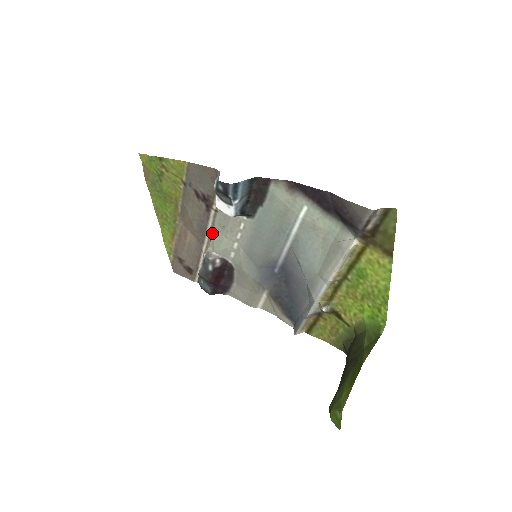
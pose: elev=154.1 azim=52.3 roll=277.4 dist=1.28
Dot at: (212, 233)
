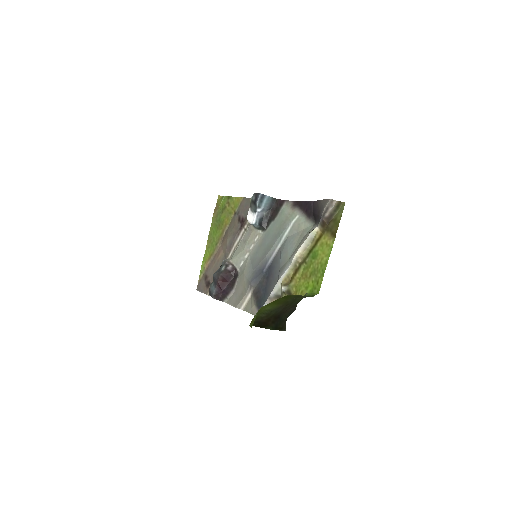
Dot at: (236, 248)
